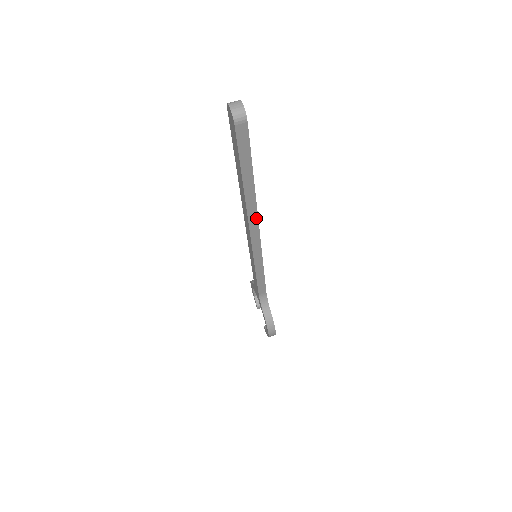
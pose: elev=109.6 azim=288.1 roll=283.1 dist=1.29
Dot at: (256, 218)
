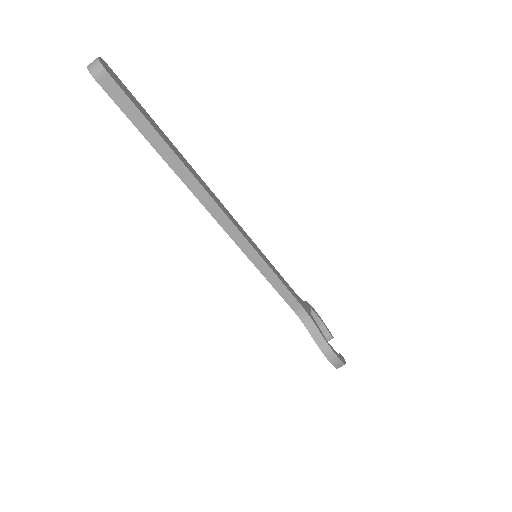
Dot at: (208, 197)
